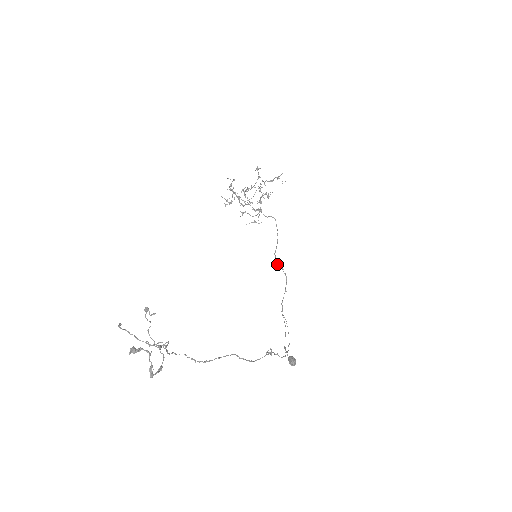
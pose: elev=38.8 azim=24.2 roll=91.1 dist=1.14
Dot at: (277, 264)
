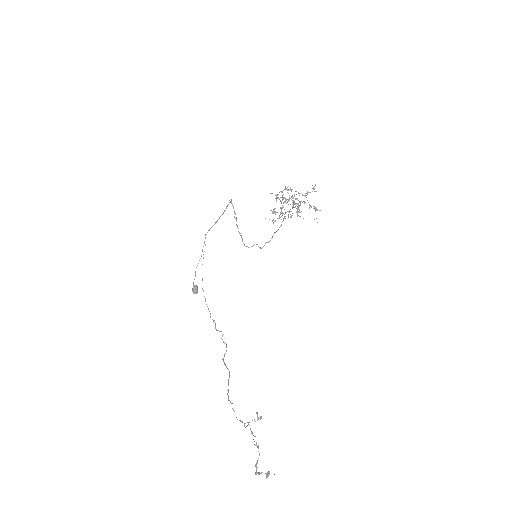
Dot at: occluded
